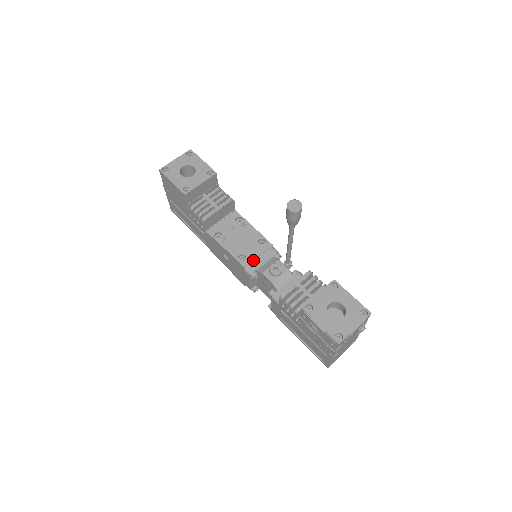
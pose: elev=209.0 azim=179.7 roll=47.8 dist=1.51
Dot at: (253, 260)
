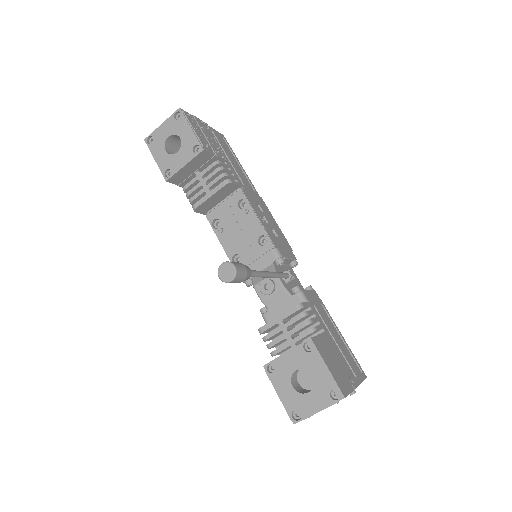
Dot at: (248, 264)
